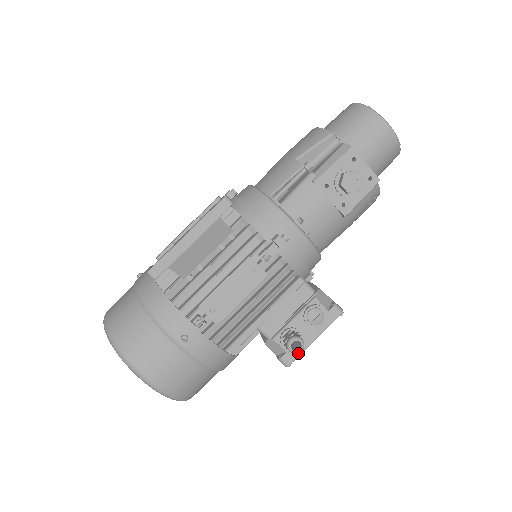
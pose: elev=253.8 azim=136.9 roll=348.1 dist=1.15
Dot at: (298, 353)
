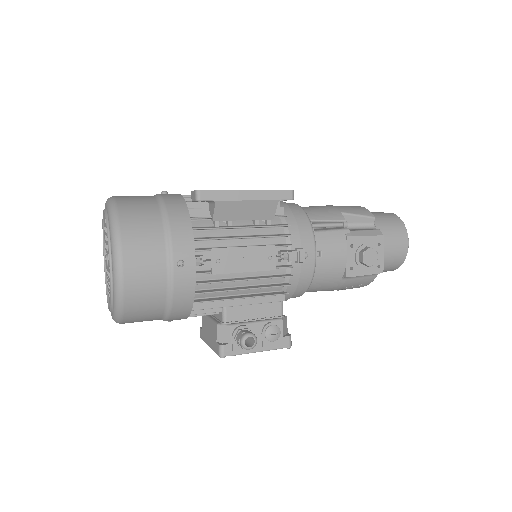
Dot at: (238, 352)
